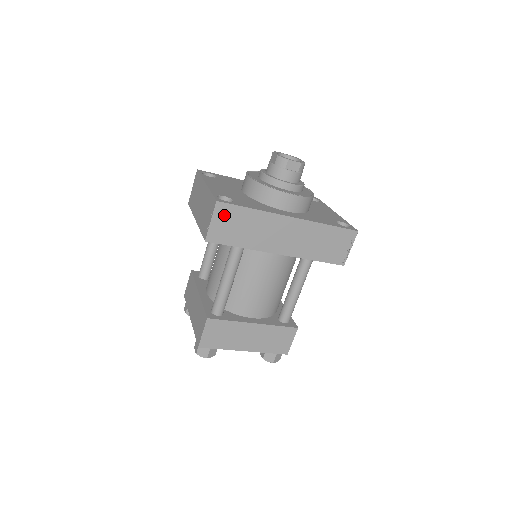
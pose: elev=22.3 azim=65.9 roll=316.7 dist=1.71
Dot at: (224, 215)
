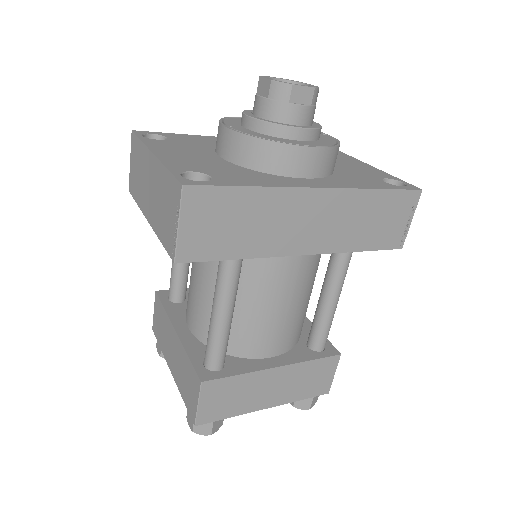
Dot at: (201, 209)
